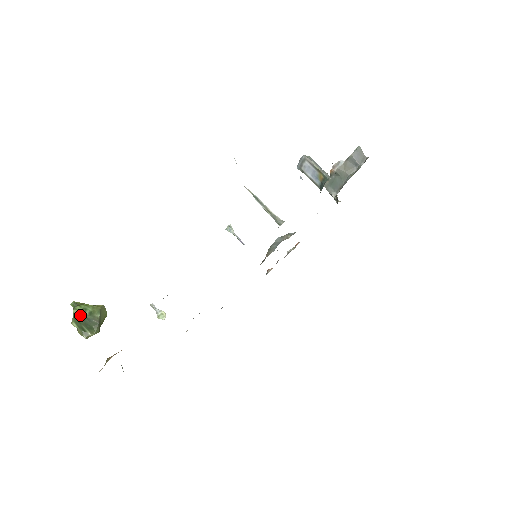
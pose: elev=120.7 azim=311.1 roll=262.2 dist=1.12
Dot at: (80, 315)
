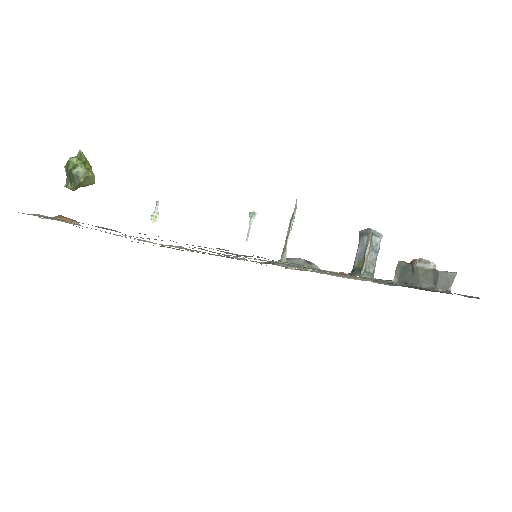
Dot at: (71, 166)
